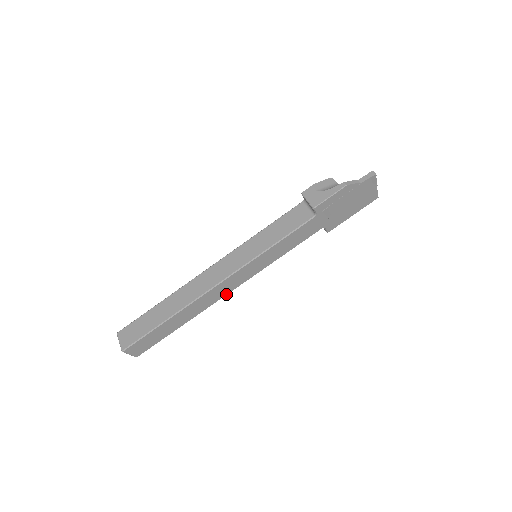
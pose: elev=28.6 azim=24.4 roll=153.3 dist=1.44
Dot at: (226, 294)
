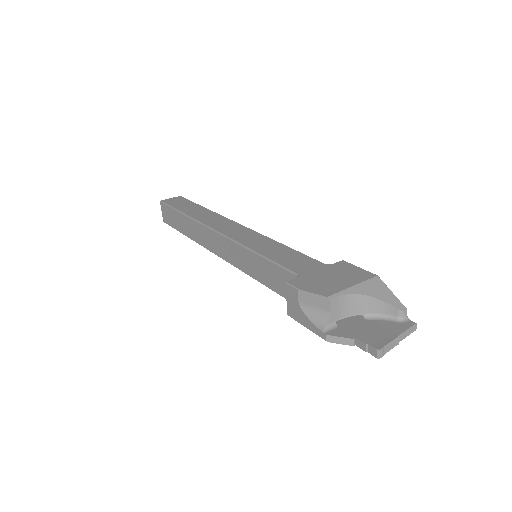
Dot at: occluded
